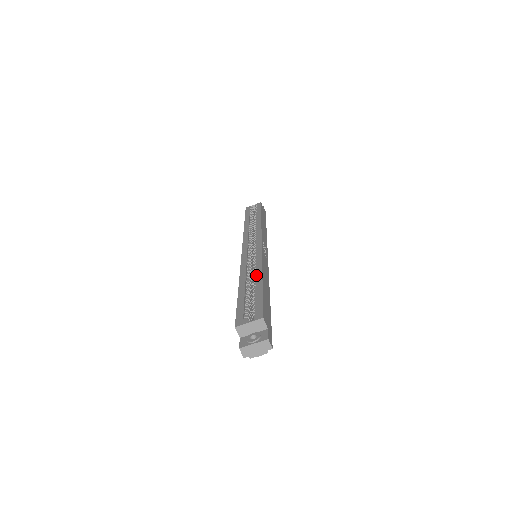
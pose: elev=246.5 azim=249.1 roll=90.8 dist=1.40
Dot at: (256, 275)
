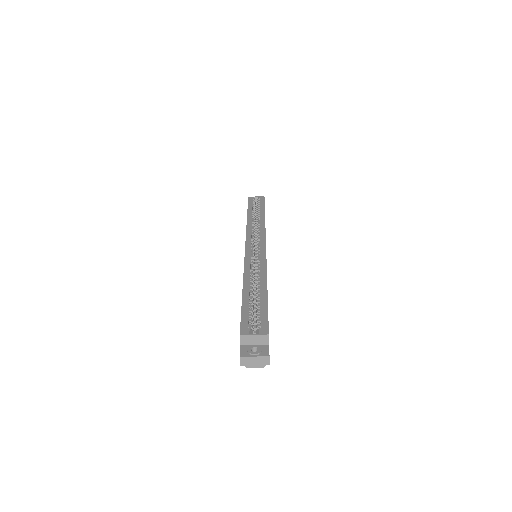
Dot at: (261, 282)
